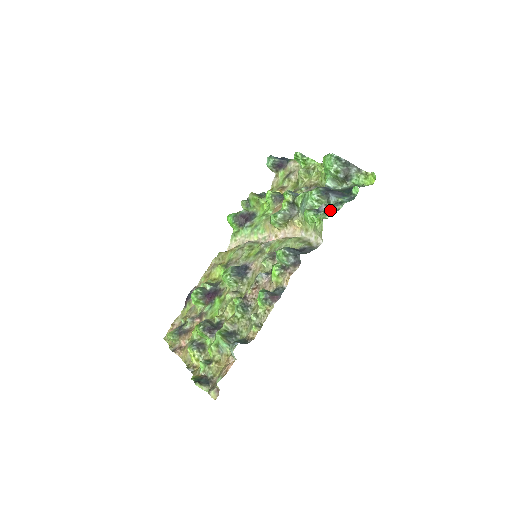
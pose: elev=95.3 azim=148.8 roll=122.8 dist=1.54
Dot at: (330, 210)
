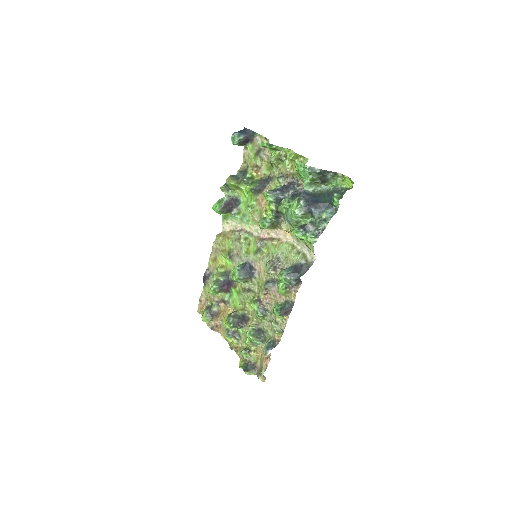
Dot at: (316, 229)
